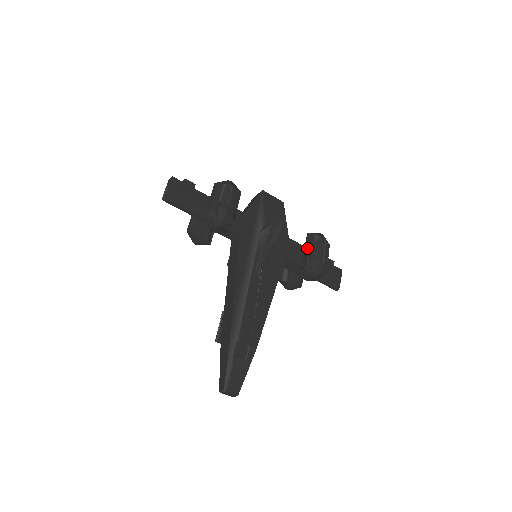
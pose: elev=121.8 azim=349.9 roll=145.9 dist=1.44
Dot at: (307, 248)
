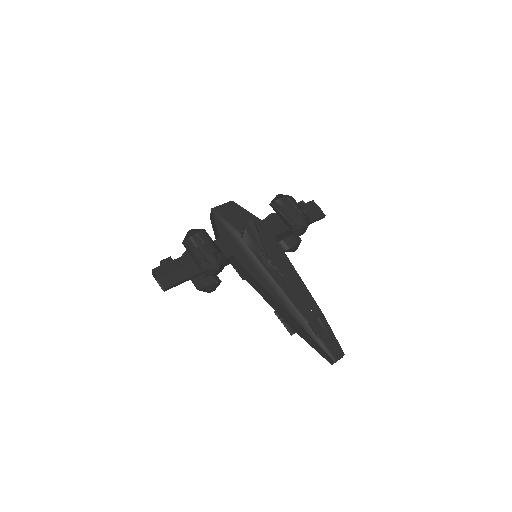
Dot at: (281, 215)
